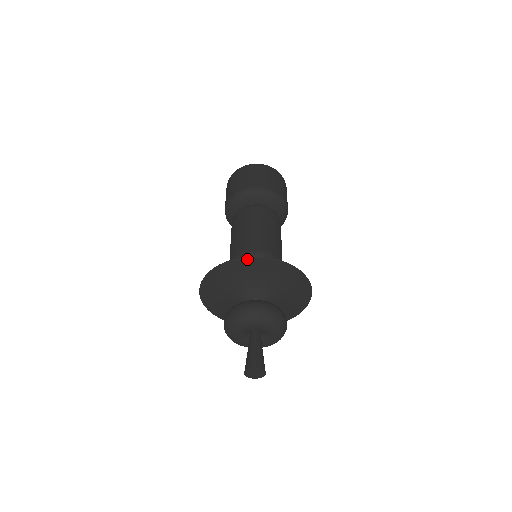
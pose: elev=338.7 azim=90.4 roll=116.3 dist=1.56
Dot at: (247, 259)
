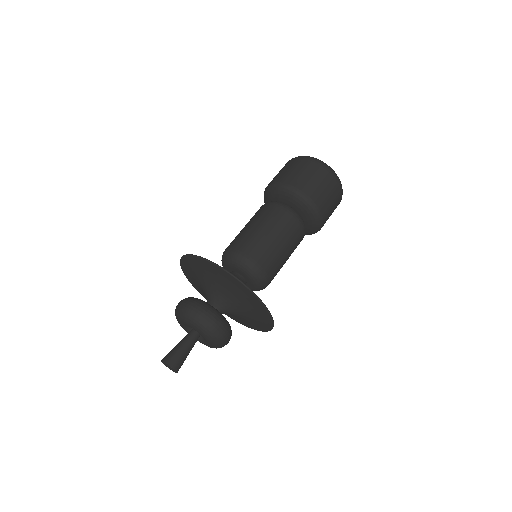
Dot at: (213, 264)
